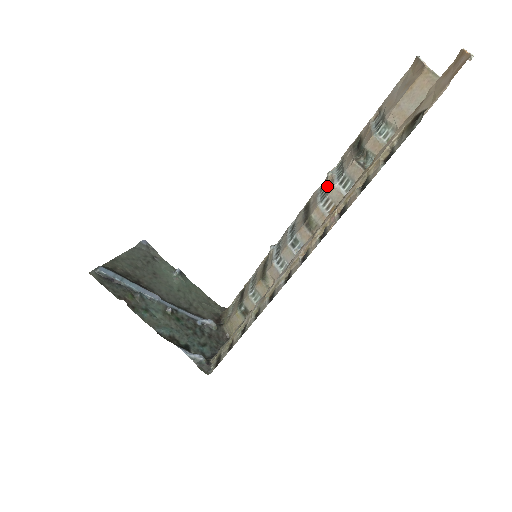
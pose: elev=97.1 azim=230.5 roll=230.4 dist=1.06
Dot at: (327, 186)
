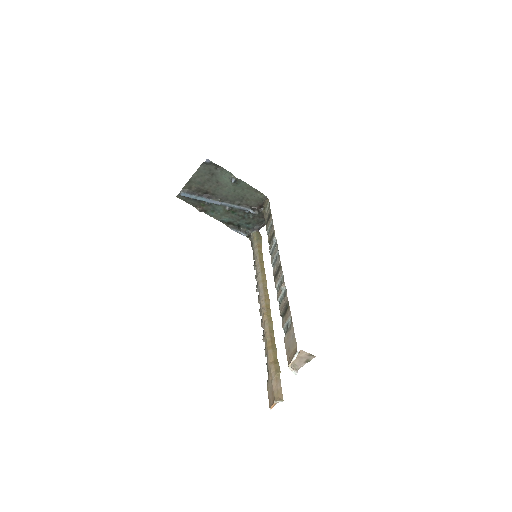
Dot at: (280, 289)
